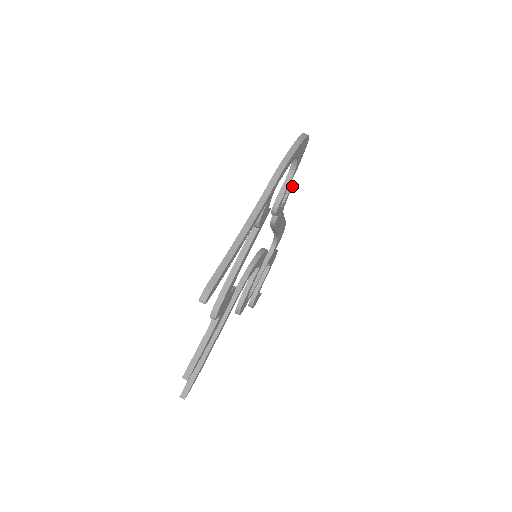
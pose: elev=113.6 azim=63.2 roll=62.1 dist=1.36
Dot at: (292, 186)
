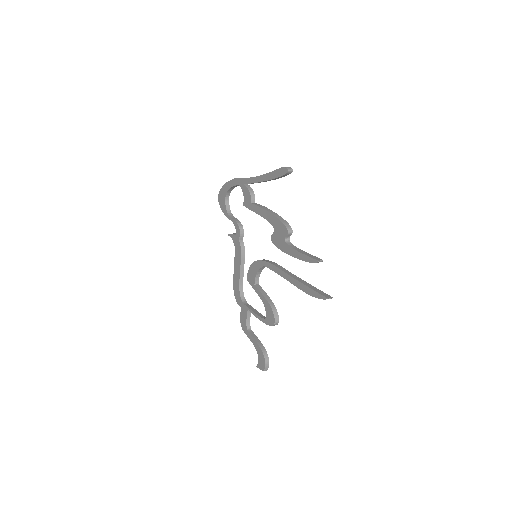
Dot at: occluded
